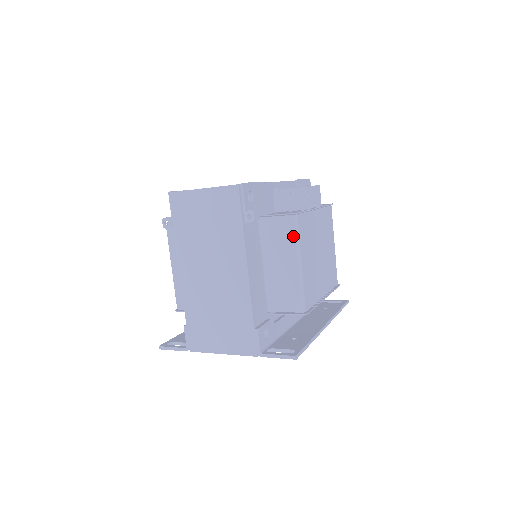
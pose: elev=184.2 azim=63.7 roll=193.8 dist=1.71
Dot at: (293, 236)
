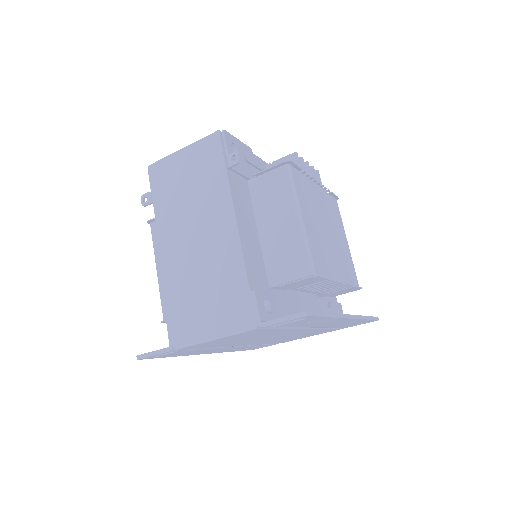
Dot at: (288, 187)
